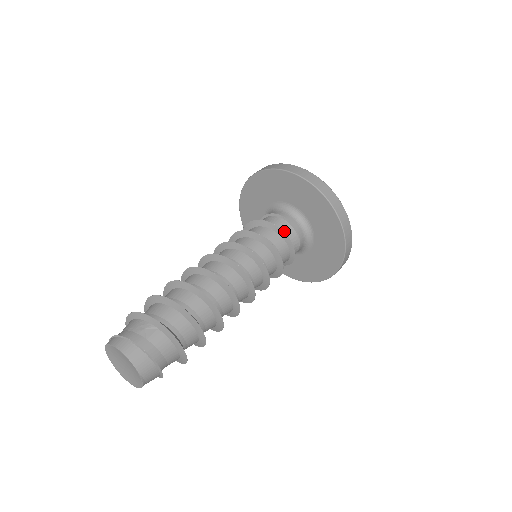
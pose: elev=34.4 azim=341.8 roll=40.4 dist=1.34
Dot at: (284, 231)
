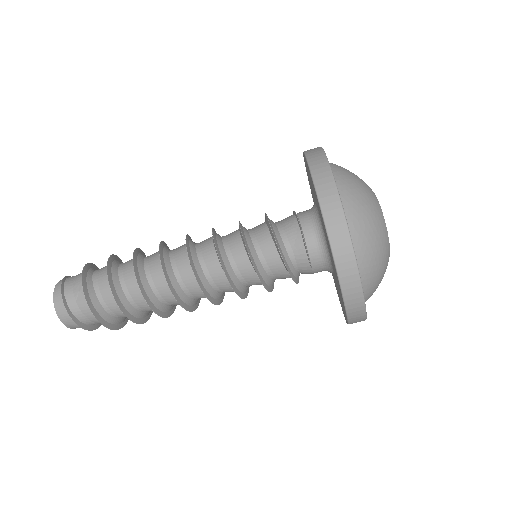
Dot at: (292, 251)
